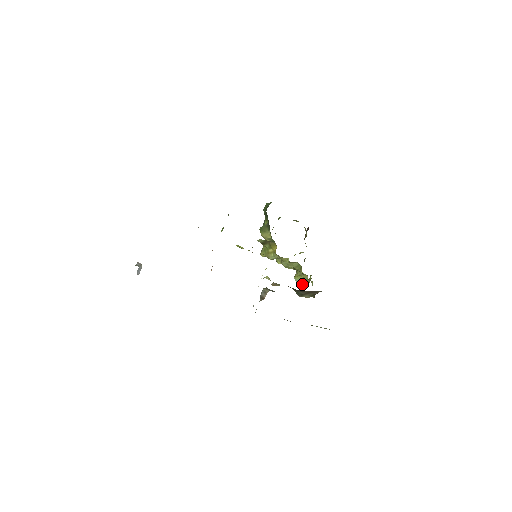
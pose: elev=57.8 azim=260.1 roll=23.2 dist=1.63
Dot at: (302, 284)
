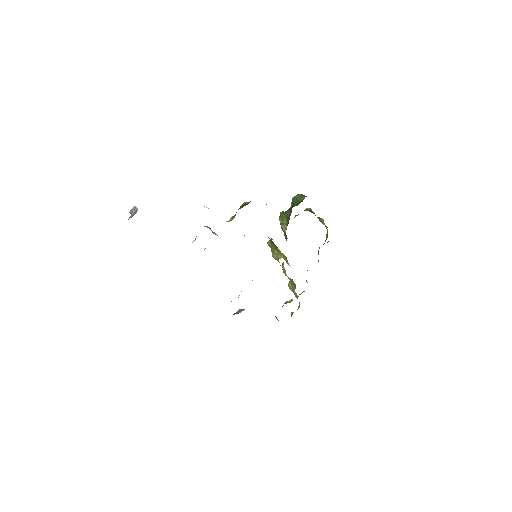
Dot at: occluded
